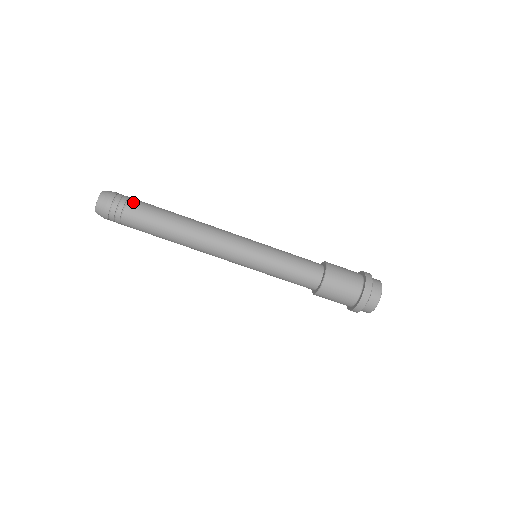
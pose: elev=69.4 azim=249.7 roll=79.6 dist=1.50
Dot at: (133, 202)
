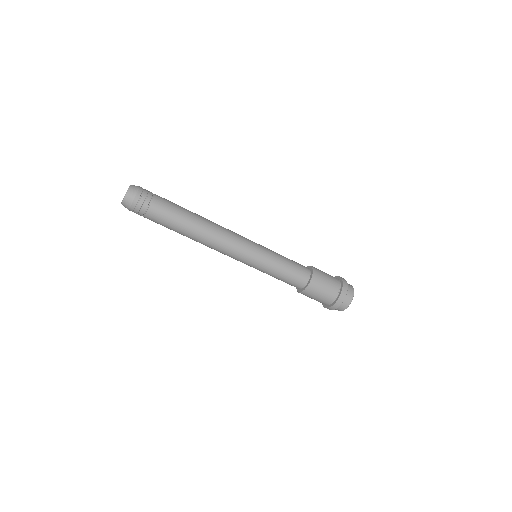
Dot at: occluded
